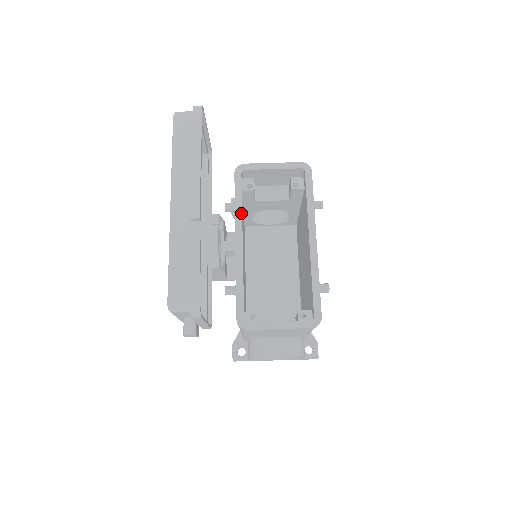
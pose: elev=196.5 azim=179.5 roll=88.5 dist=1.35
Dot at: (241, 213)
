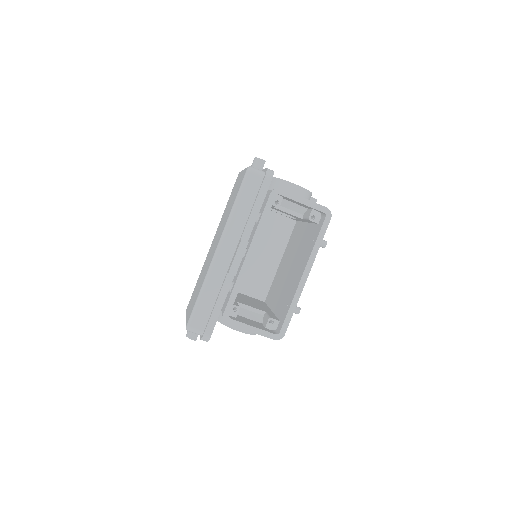
Dot at: (261, 231)
